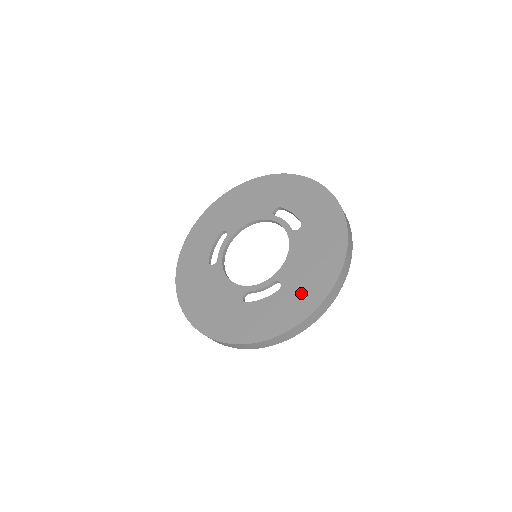
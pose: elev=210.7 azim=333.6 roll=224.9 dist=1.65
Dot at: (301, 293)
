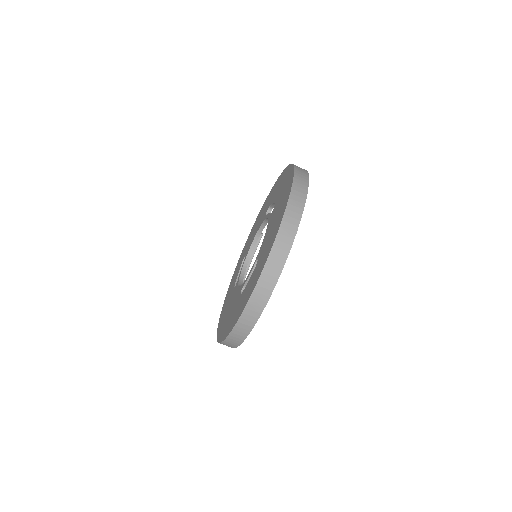
Dot at: (264, 253)
